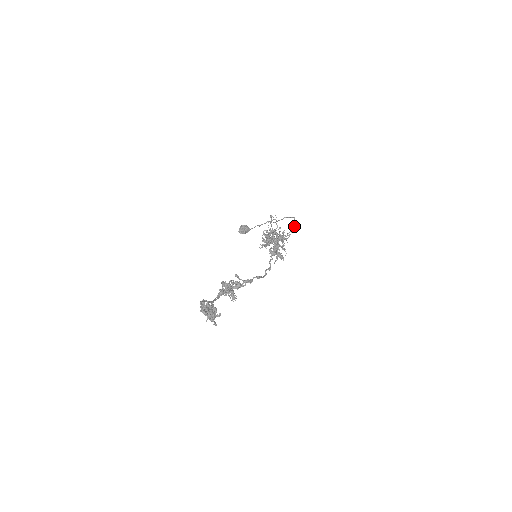
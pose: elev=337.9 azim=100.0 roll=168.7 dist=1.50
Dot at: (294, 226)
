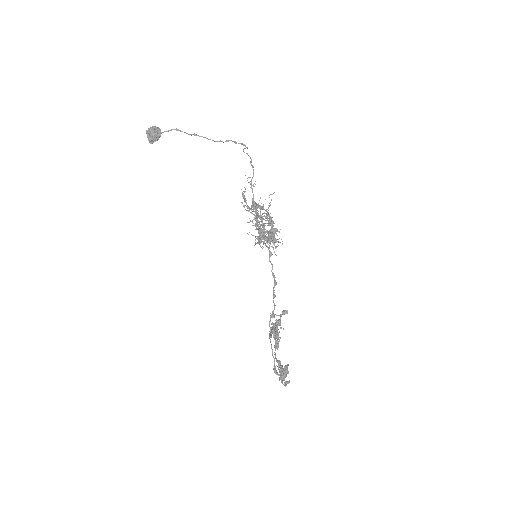
Dot at: (250, 157)
